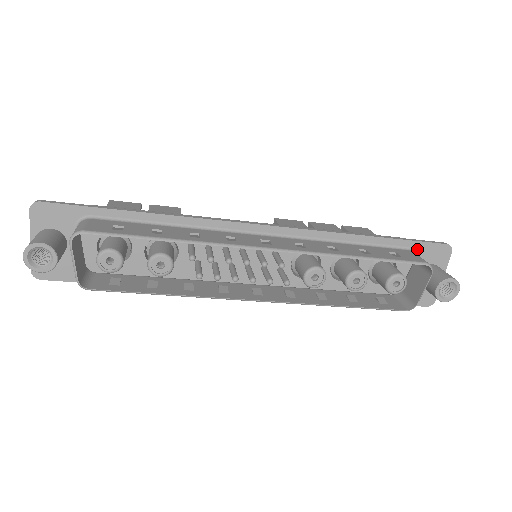
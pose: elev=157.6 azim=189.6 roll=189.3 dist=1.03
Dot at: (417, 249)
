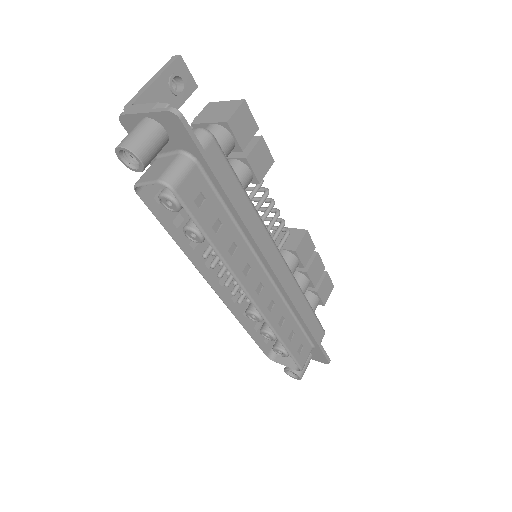
Dot at: (316, 349)
